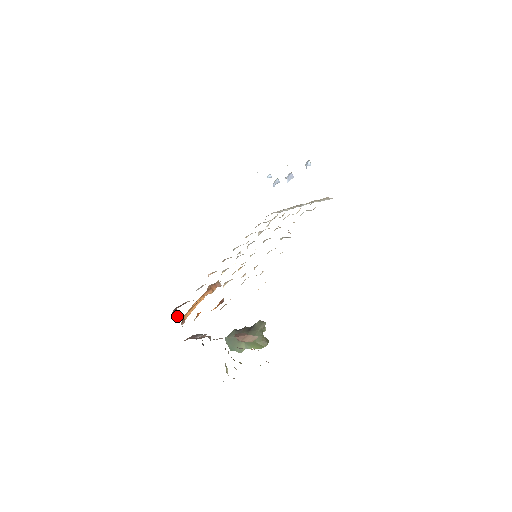
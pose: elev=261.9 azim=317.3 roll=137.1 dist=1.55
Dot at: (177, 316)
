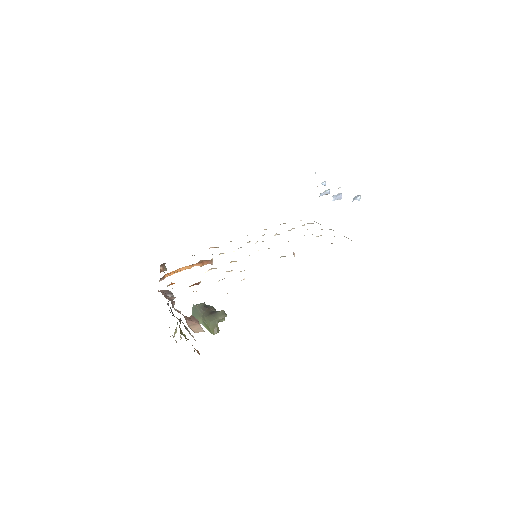
Dot at: (163, 269)
